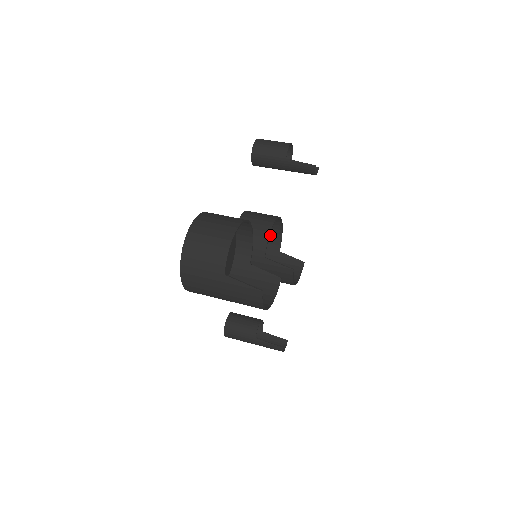
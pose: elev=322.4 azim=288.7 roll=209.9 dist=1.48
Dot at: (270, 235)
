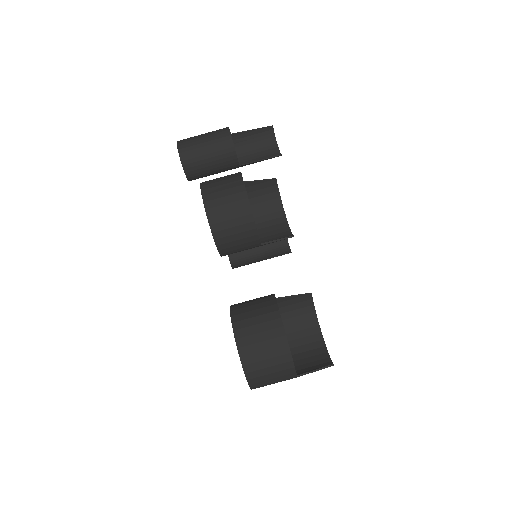
Dot at: occluded
